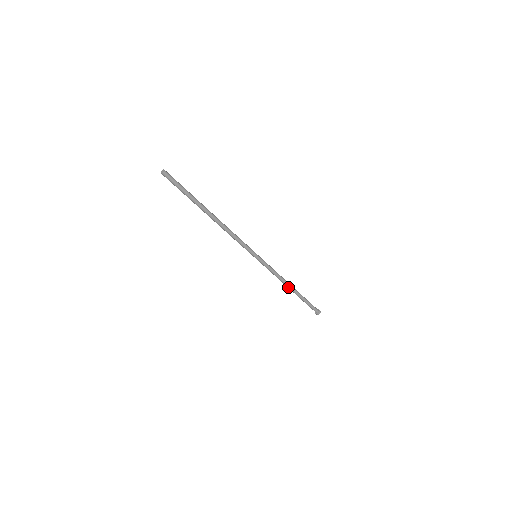
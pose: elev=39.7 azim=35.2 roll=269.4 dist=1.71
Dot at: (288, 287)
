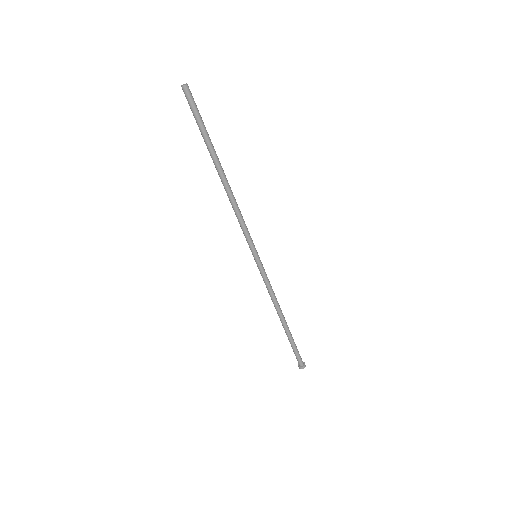
Dot at: (281, 315)
